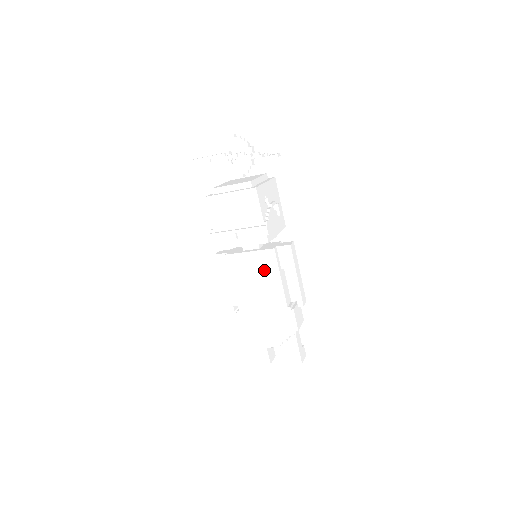
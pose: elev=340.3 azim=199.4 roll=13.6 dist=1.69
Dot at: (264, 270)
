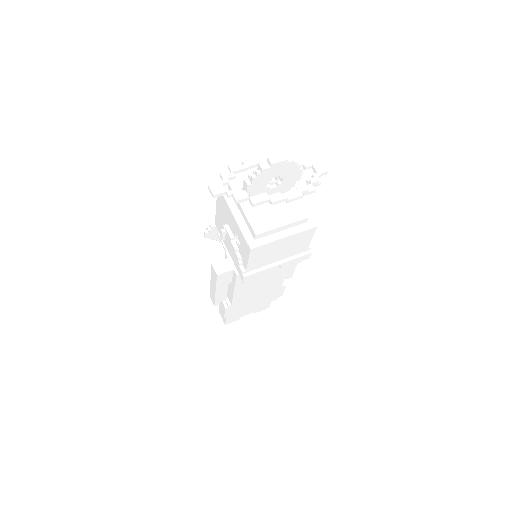
Dot at: (274, 272)
